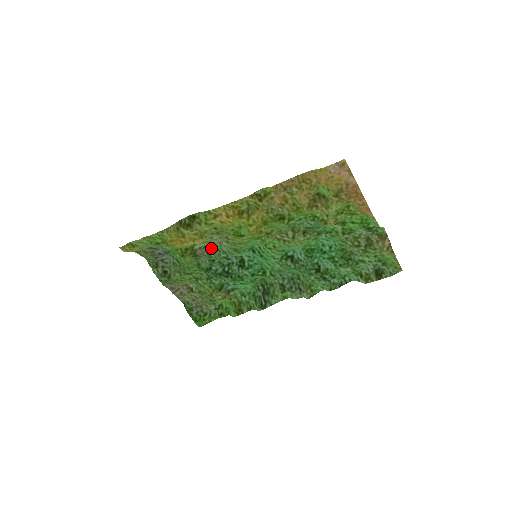
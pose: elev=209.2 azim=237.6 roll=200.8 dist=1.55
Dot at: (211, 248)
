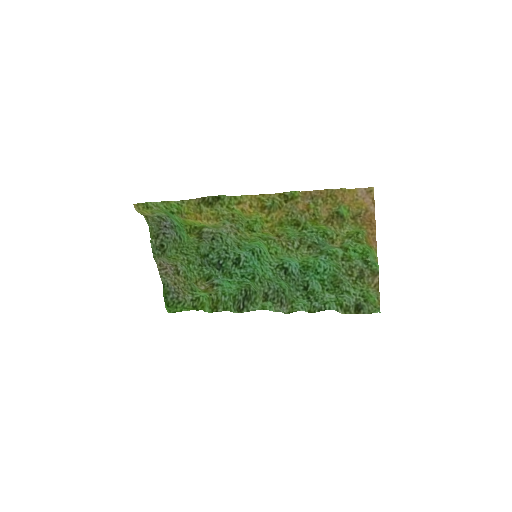
Dot at: (217, 236)
